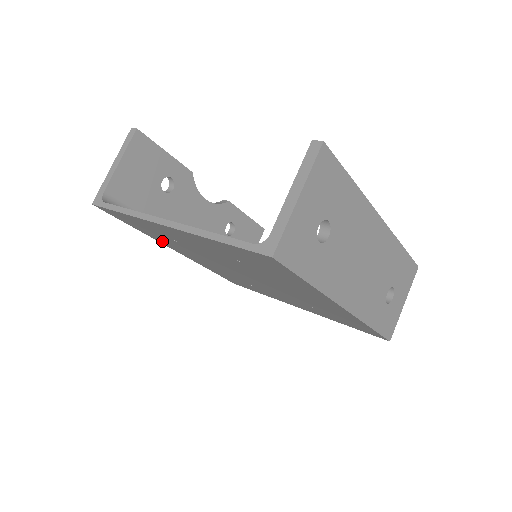
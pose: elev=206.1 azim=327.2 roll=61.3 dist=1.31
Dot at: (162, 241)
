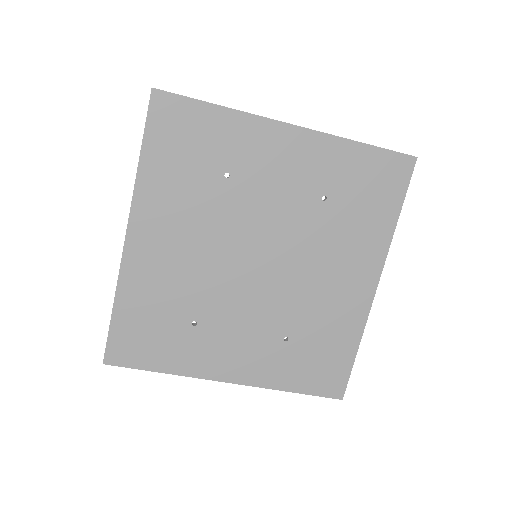
Dot at: (155, 195)
